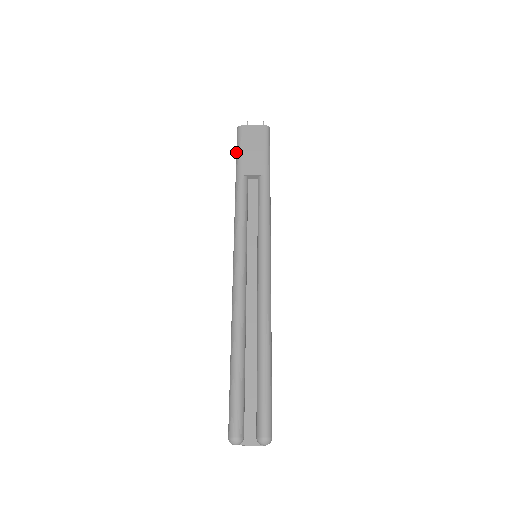
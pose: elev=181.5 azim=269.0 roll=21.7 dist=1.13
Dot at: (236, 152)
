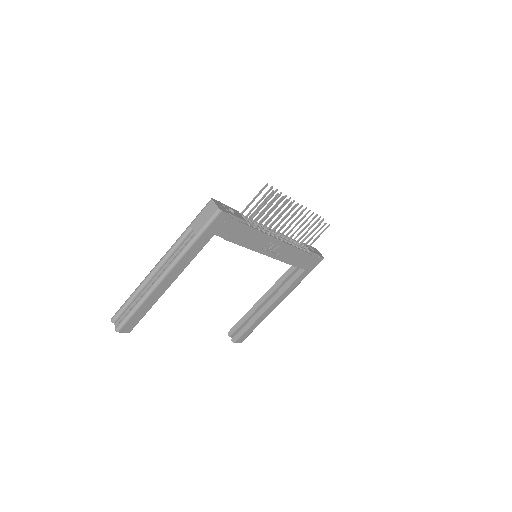
Dot at: (201, 211)
